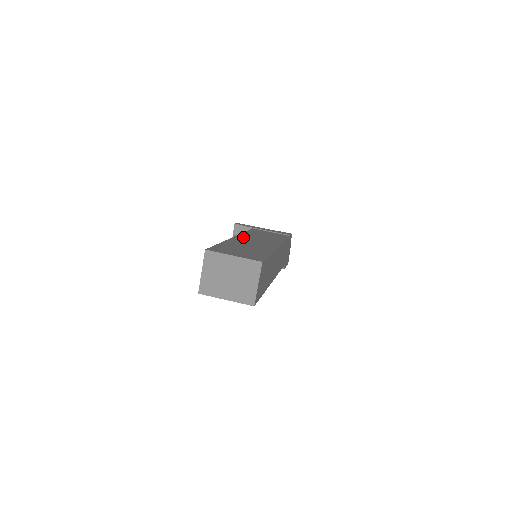
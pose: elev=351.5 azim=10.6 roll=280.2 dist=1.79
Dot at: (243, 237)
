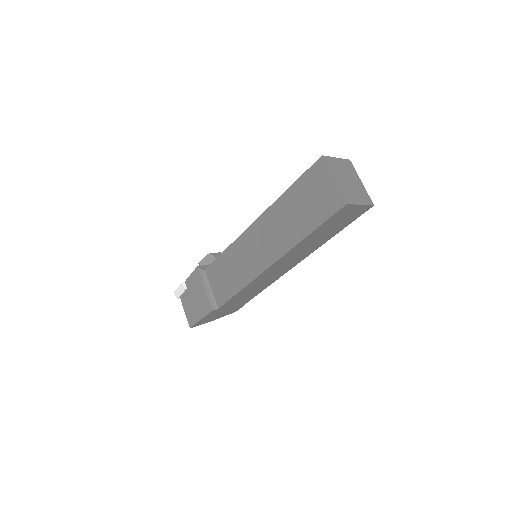
Dot at: occluded
